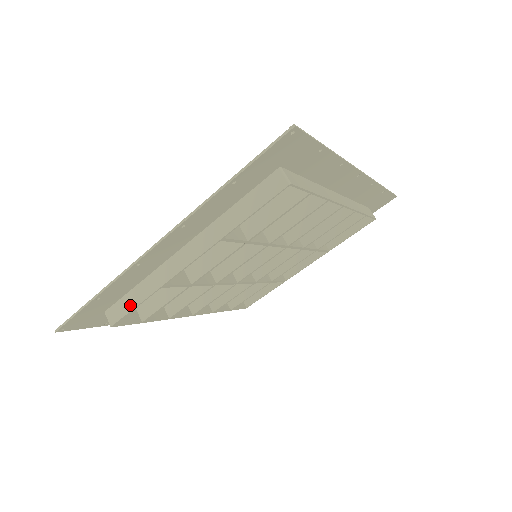
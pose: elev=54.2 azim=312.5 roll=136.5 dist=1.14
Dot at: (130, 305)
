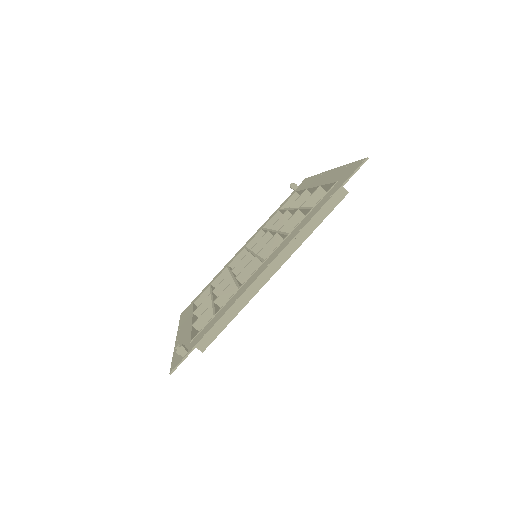
Dot at: occluded
